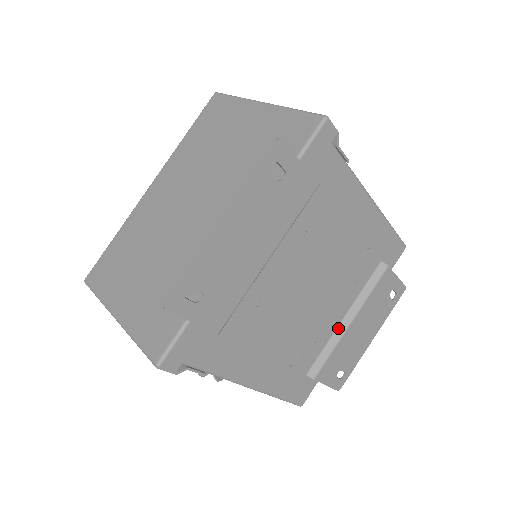
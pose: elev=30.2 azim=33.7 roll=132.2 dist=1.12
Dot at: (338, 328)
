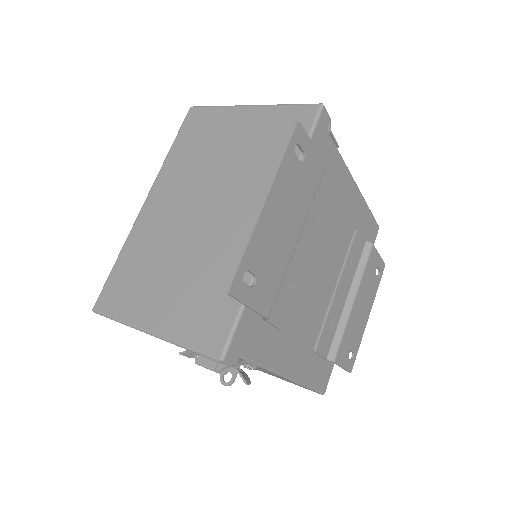
Dot at: (344, 309)
